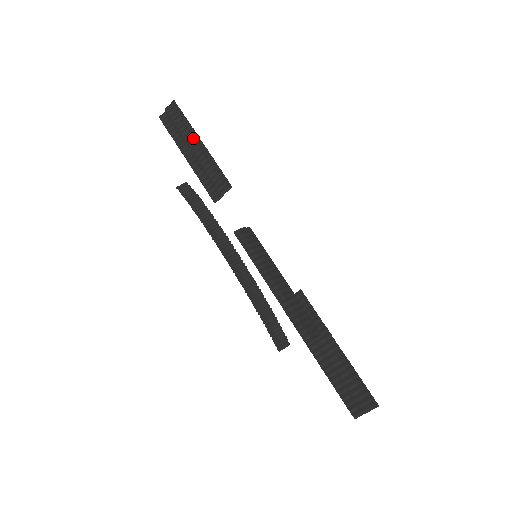
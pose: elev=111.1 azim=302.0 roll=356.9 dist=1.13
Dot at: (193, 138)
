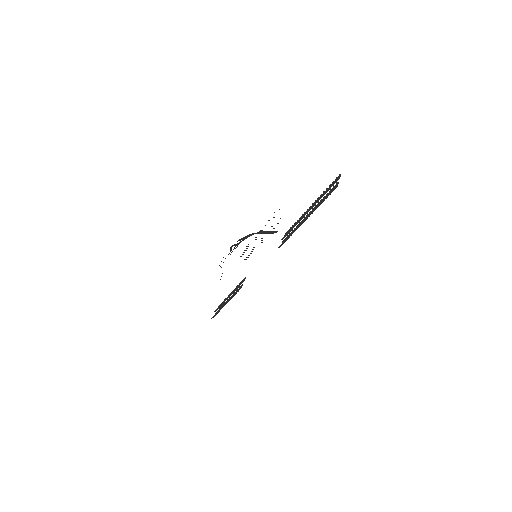
Dot at: (227, 299)
